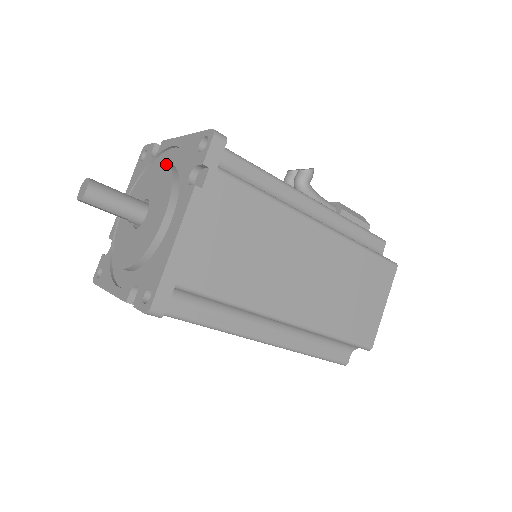
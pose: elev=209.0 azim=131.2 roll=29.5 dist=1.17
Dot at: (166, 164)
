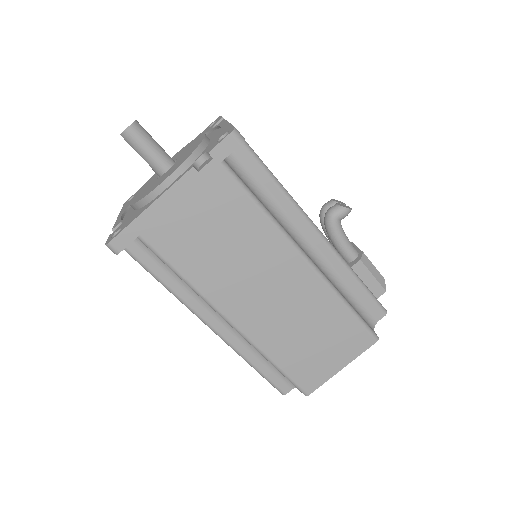
Dot at: (202, 139)
